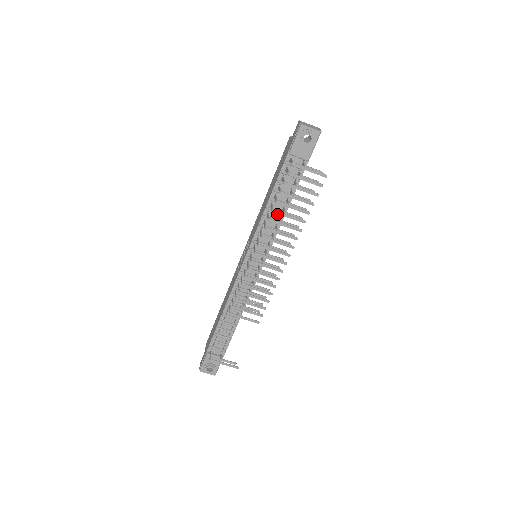
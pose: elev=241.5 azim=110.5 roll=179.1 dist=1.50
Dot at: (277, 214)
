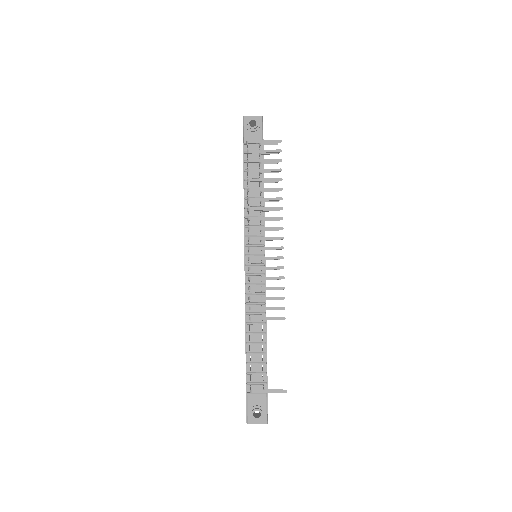
Dot at: (257, 201)
